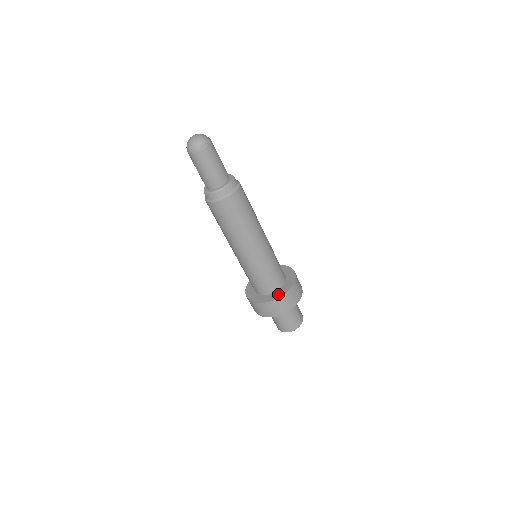
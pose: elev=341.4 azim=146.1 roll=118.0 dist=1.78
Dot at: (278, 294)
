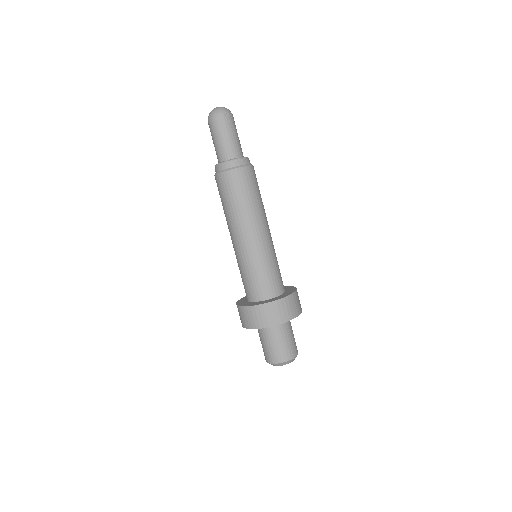
Dot at: (277, 298)
